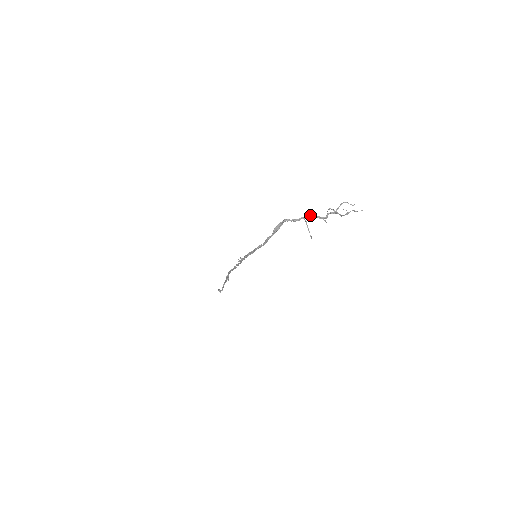
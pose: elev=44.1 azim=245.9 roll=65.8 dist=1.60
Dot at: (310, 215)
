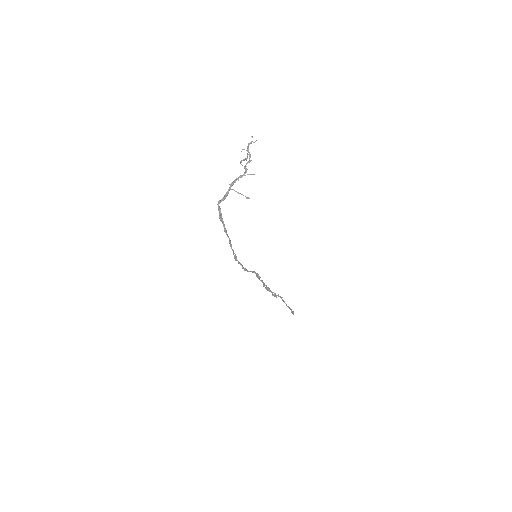
Dot at: (232, 182)
